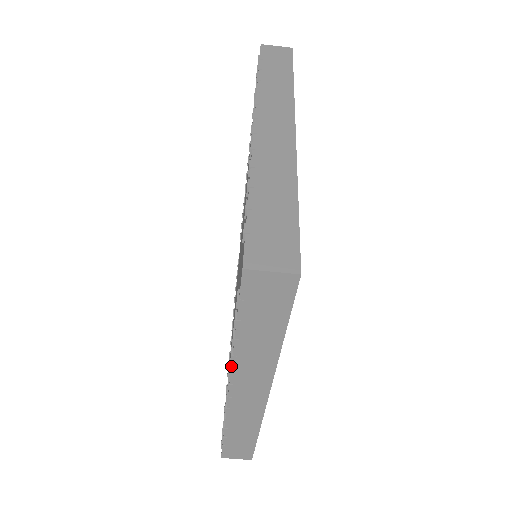
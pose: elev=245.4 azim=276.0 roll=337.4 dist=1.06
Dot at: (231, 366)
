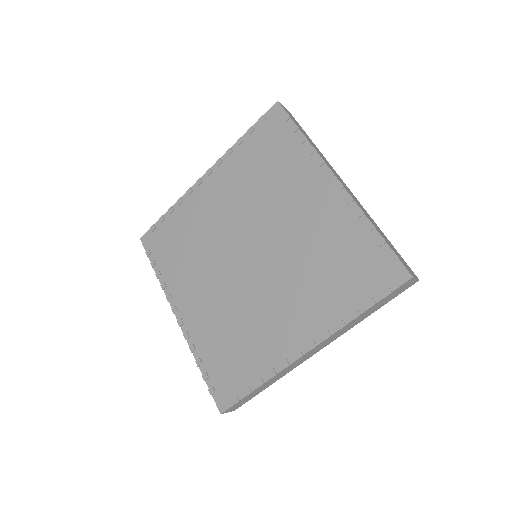
Dot at: (335, 332)
